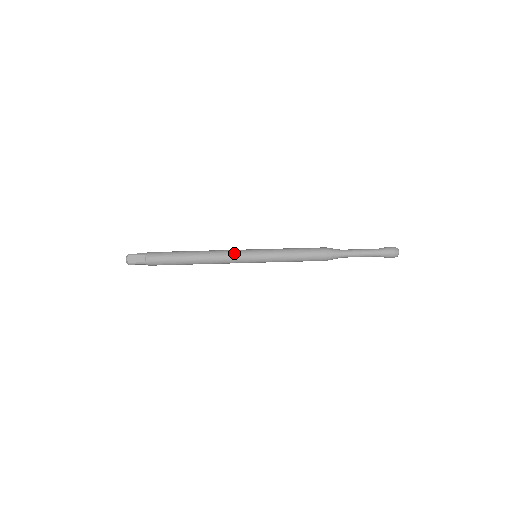
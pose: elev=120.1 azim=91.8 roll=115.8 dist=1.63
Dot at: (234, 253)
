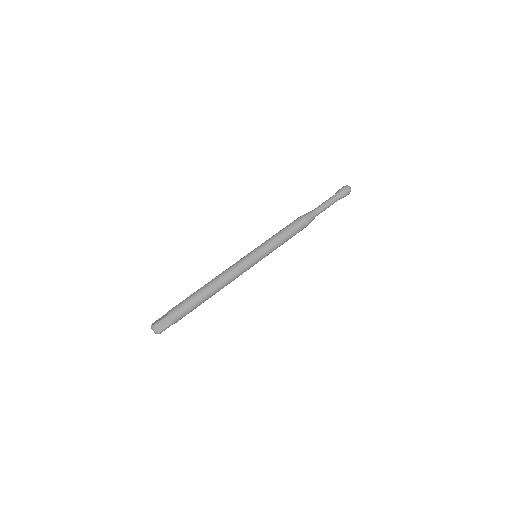
Dot at: (241, 265)
